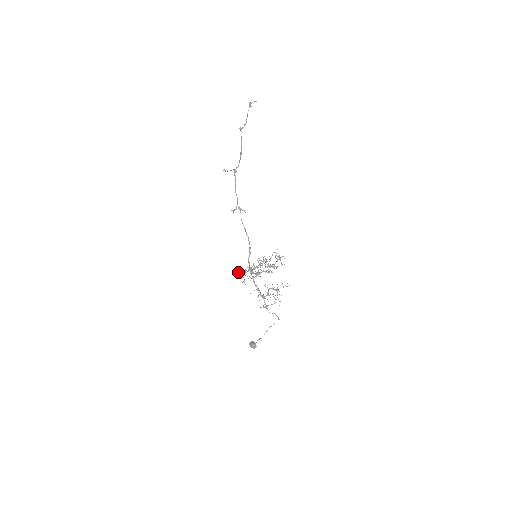
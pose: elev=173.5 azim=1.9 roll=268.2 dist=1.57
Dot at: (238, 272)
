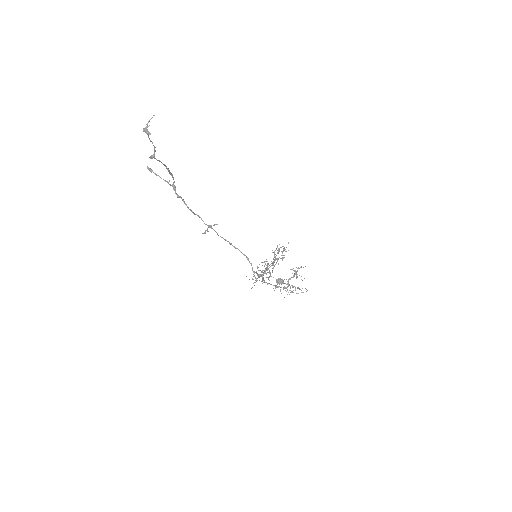
Dot at: occluded
